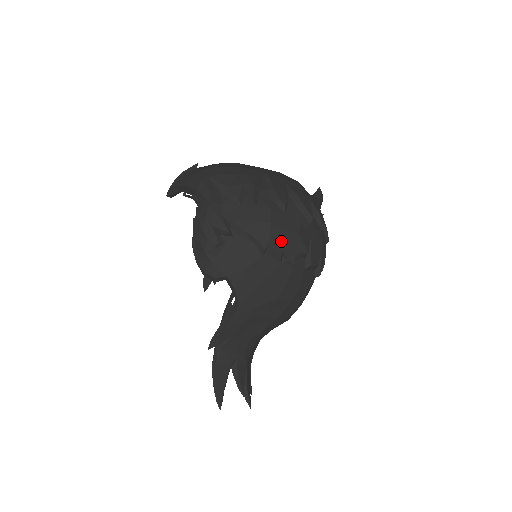
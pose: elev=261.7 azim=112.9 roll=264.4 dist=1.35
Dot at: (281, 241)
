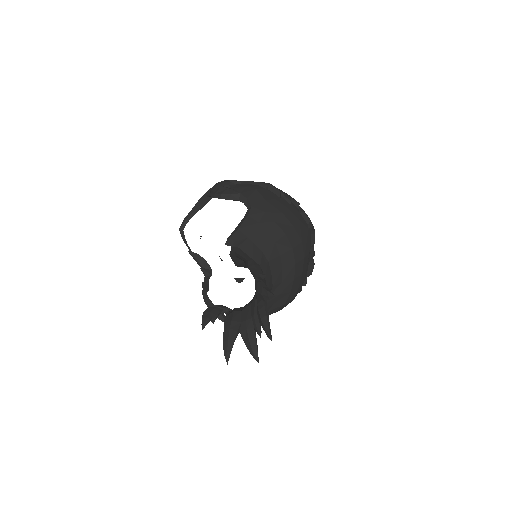
Dot at: (278, 189)
